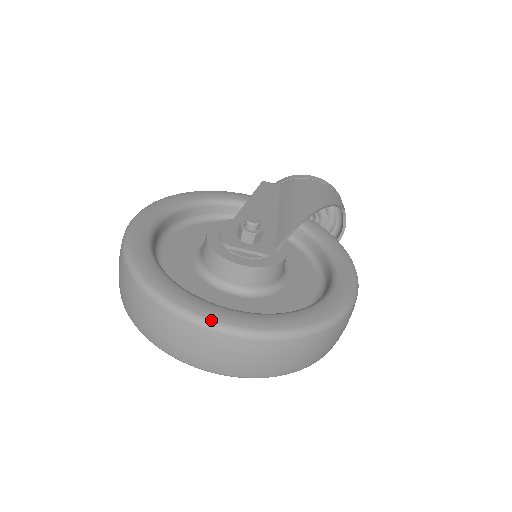
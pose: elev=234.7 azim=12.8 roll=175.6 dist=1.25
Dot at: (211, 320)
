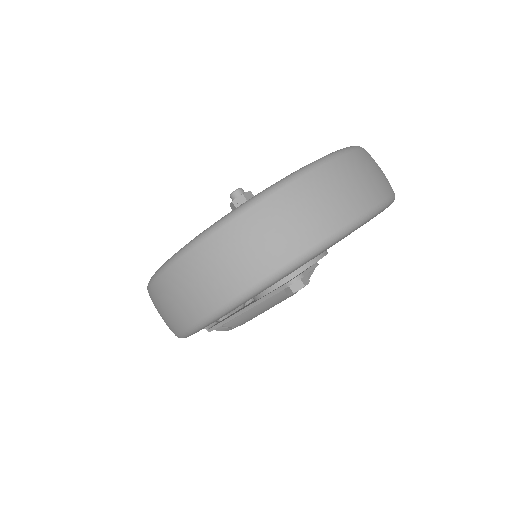
Dot at: (339, 150)
